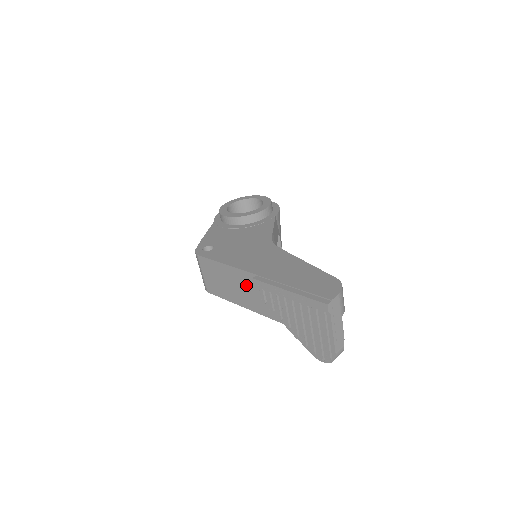
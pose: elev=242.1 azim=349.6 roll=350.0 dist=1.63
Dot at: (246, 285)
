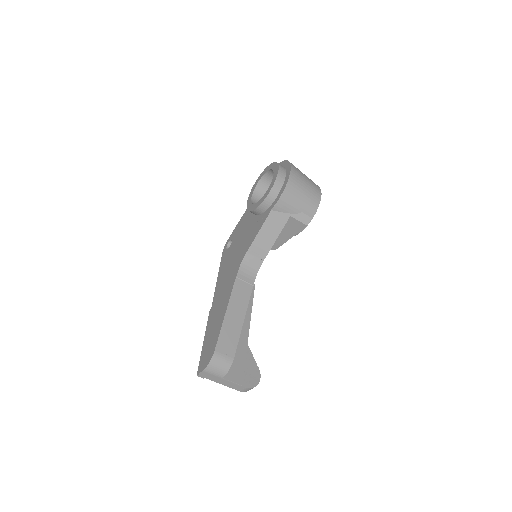
Dot at: occluded
